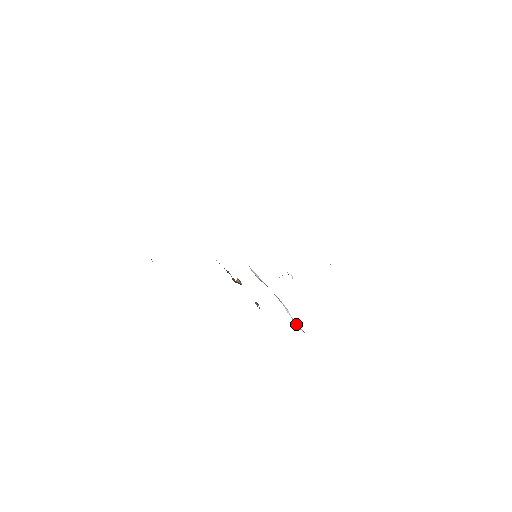
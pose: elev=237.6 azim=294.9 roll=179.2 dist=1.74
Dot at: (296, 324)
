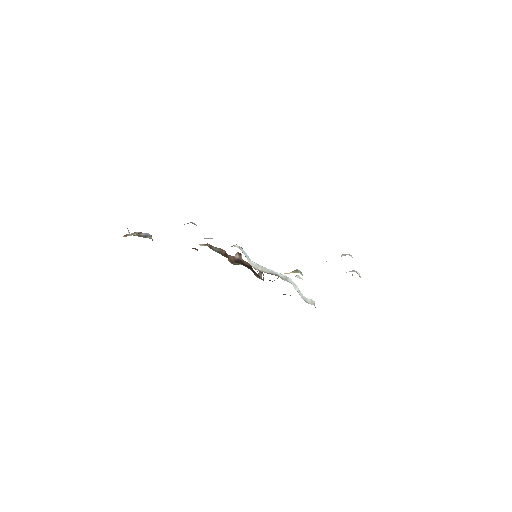
Dot at: (305, 299)
